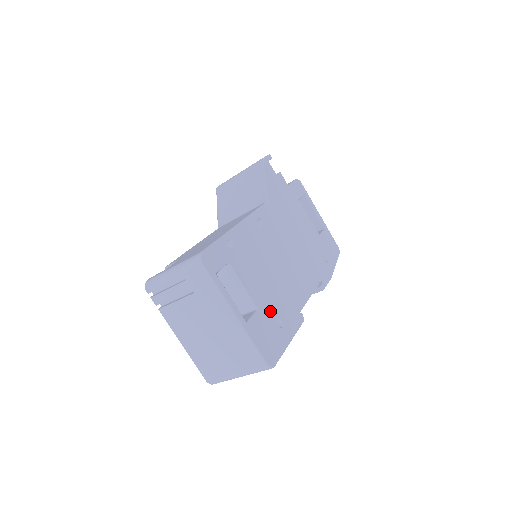
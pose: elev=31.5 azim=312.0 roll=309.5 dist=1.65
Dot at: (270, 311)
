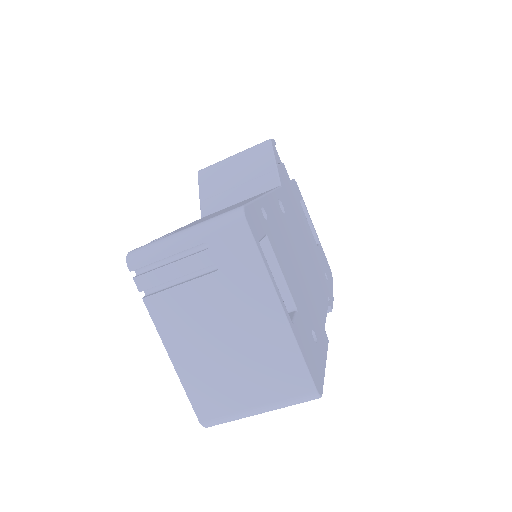
Dot at: (306, 317)
